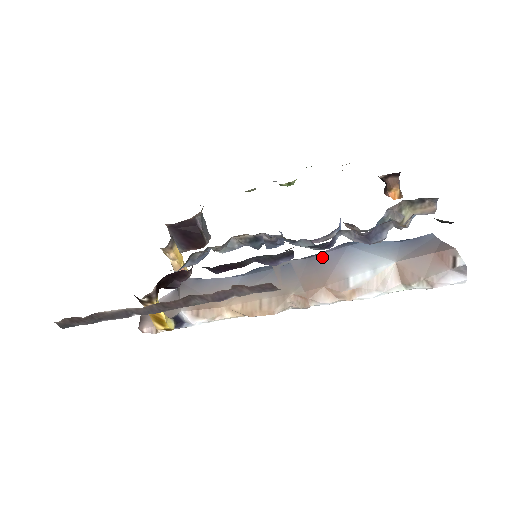
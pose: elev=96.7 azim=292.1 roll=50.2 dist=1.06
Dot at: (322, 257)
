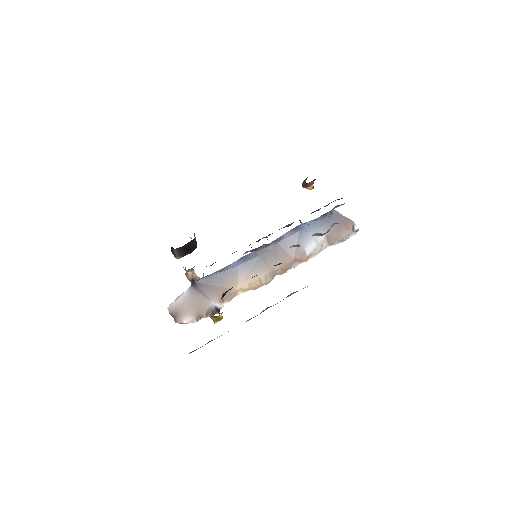
Dot at: (286, 241)
